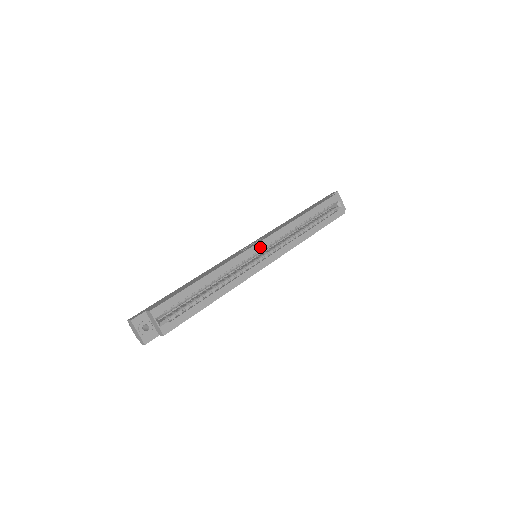
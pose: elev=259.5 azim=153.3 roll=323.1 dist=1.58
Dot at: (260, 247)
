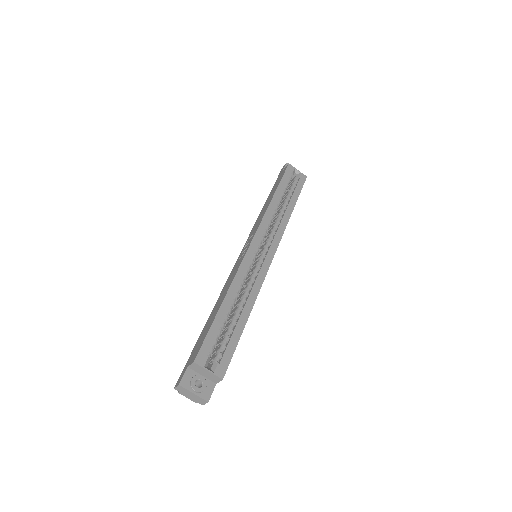
Dot at: (256, 244)
